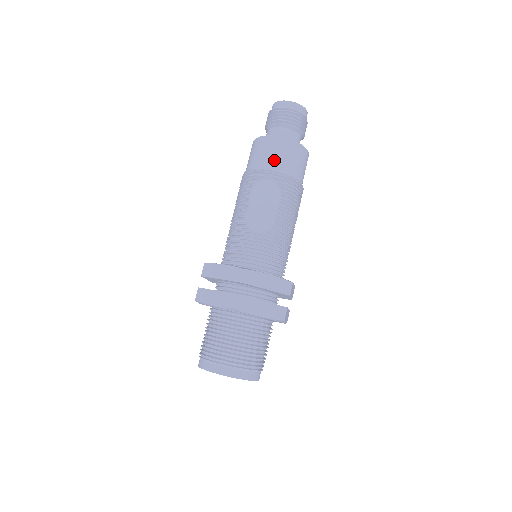
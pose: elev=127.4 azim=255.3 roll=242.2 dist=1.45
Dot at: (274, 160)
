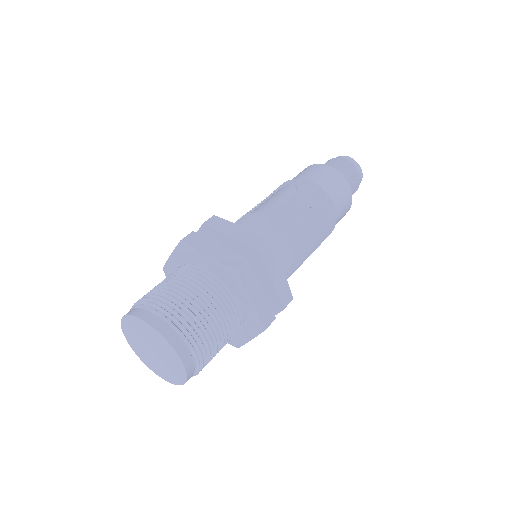
Dot at: (302, 175)
